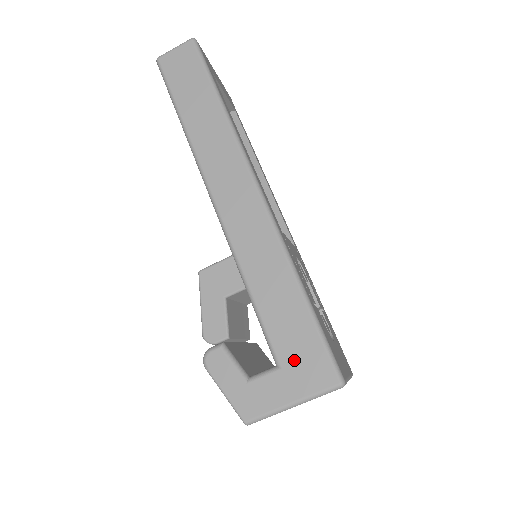
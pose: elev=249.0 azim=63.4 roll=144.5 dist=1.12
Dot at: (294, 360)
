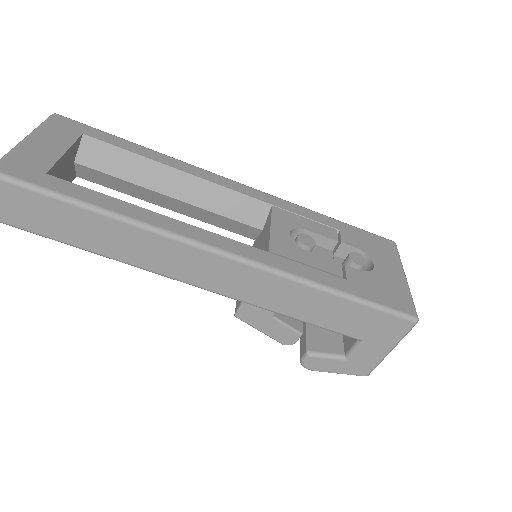
Dot at: (369, 332)
